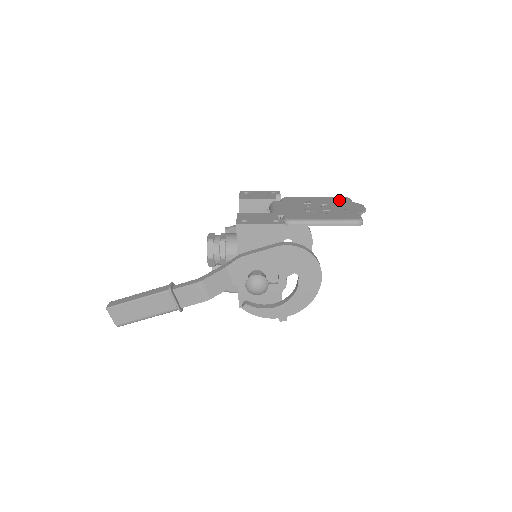
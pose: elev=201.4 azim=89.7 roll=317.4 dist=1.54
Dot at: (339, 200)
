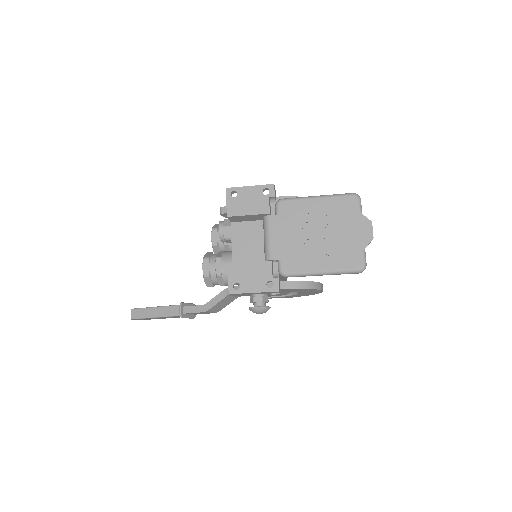
Dot at: (345, 208)
